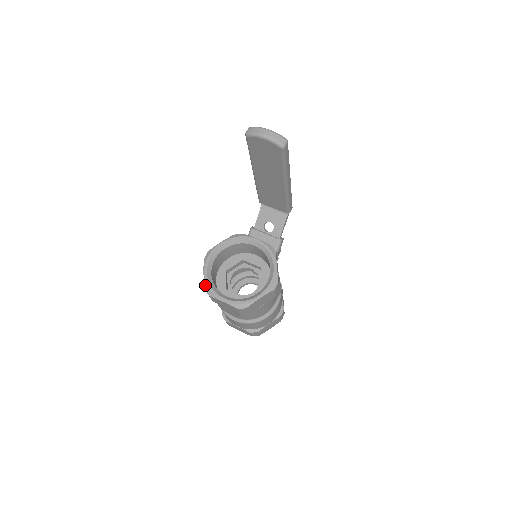
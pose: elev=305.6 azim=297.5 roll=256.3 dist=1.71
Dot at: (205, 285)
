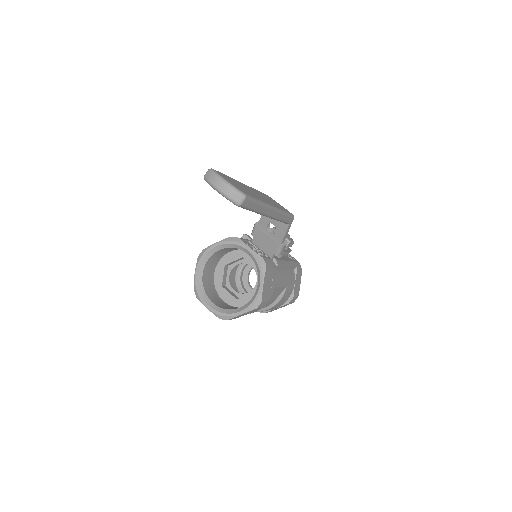
Dot at: (194, 286)
